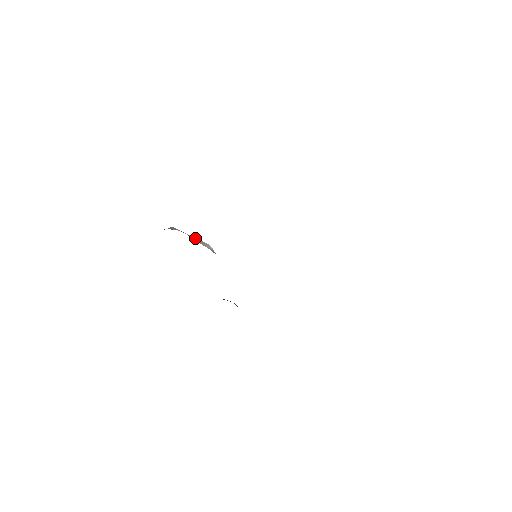
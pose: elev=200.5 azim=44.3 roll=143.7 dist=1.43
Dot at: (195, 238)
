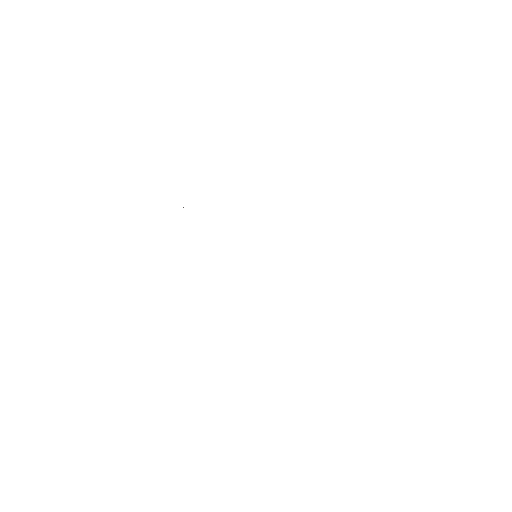
Dot at: occluded
